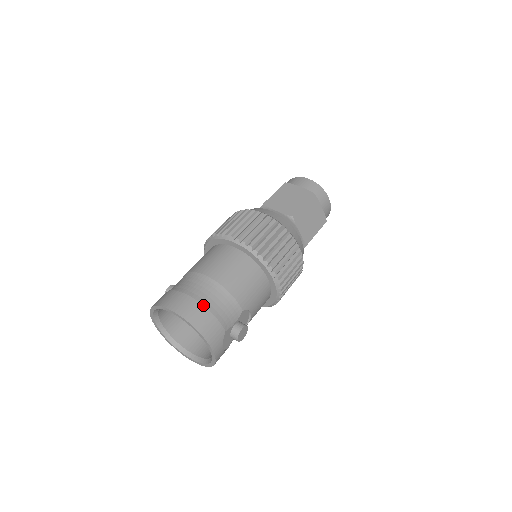
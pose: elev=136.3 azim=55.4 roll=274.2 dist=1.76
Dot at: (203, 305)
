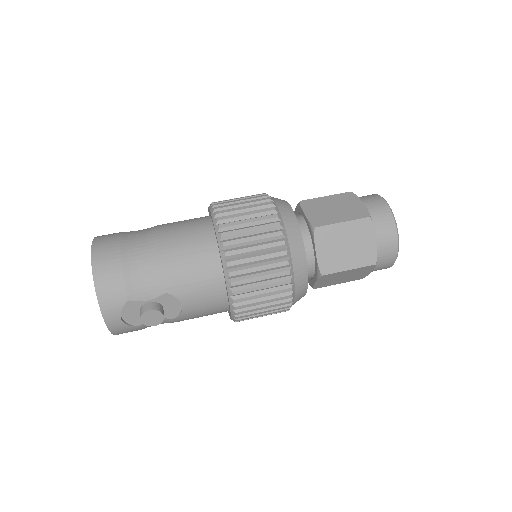
Dot at: (121, 257)
